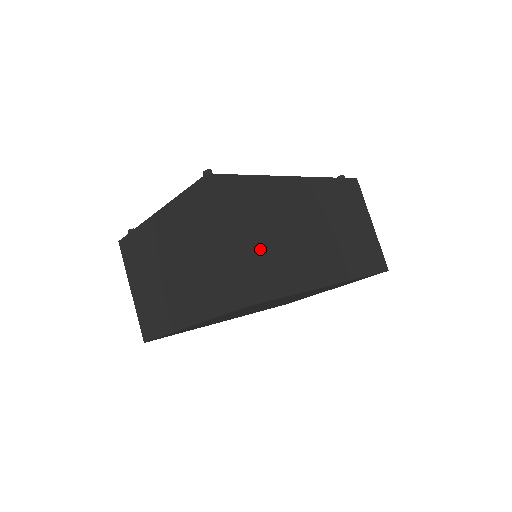
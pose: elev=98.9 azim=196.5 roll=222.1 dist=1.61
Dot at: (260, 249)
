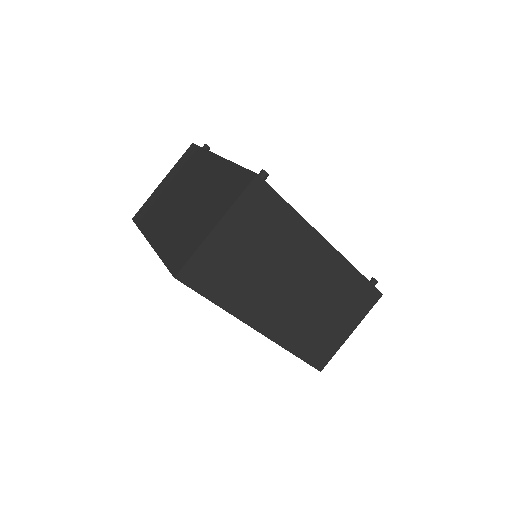
Dot at: (234, 257)
